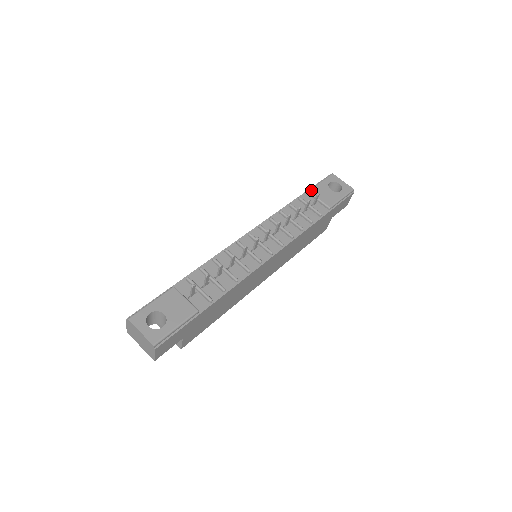
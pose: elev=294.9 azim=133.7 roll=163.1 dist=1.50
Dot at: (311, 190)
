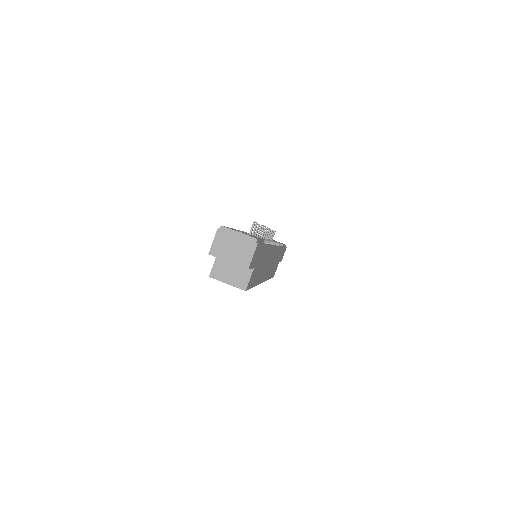
Dot at: occluded
